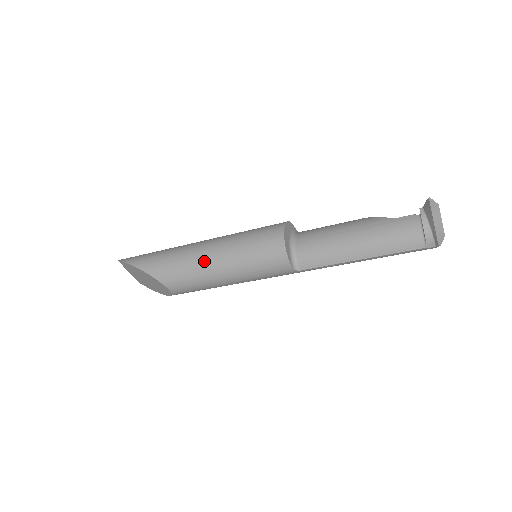
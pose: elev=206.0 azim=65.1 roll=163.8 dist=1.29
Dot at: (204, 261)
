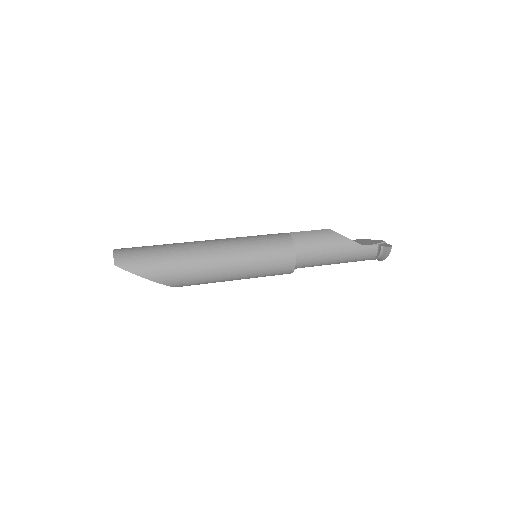
Dot at: (225, 277)
